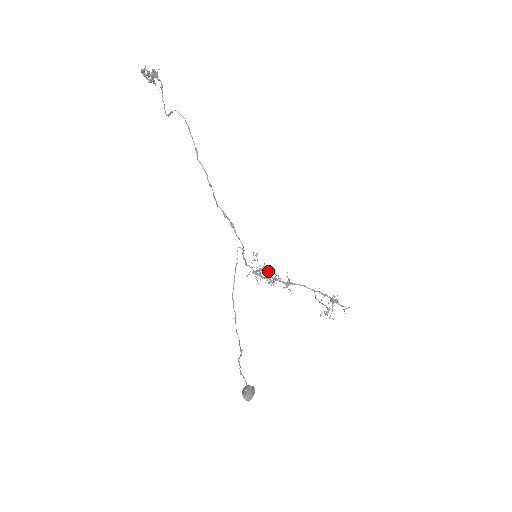
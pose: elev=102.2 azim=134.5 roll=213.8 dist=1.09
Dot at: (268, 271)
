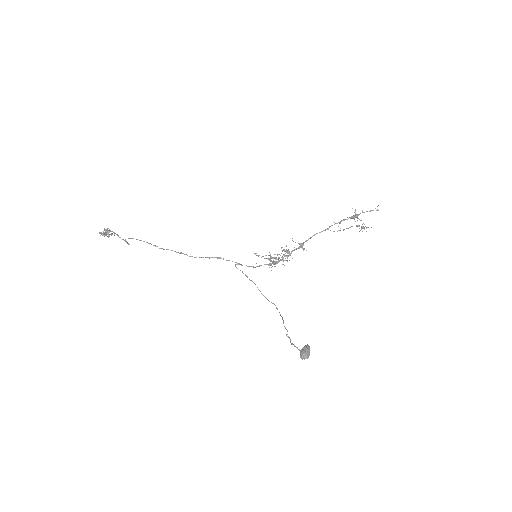
Dot at: (271, 257)
